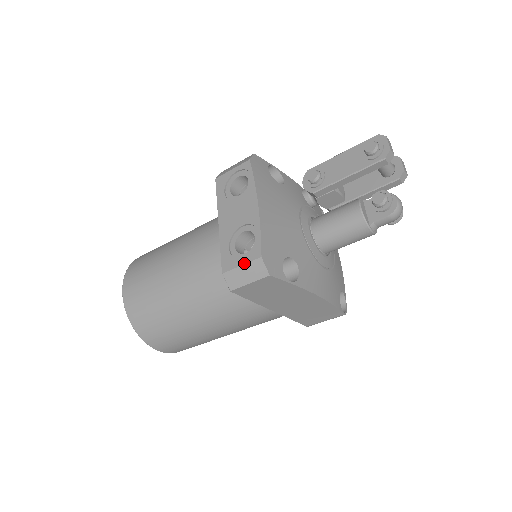
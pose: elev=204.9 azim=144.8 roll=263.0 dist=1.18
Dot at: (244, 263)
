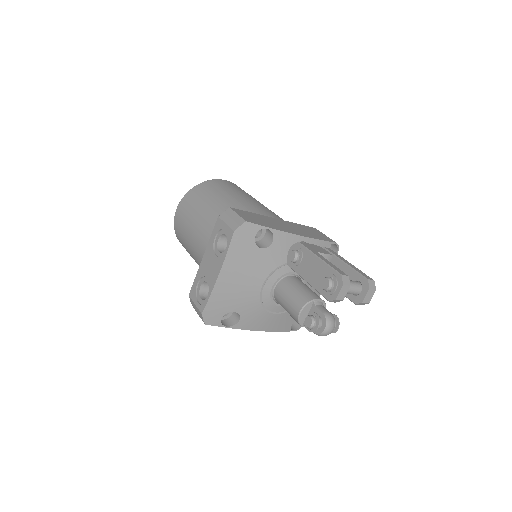
Dot at: (196, 305)
